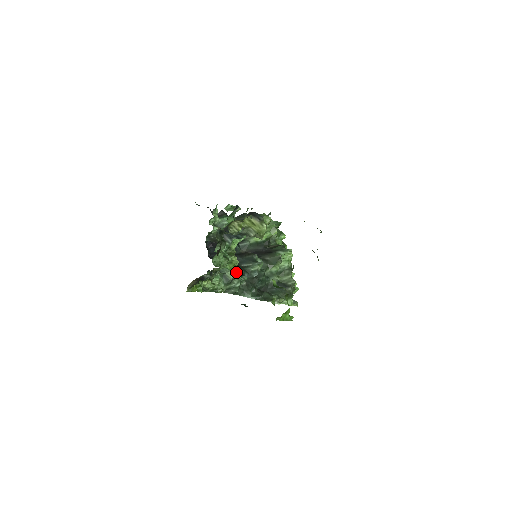
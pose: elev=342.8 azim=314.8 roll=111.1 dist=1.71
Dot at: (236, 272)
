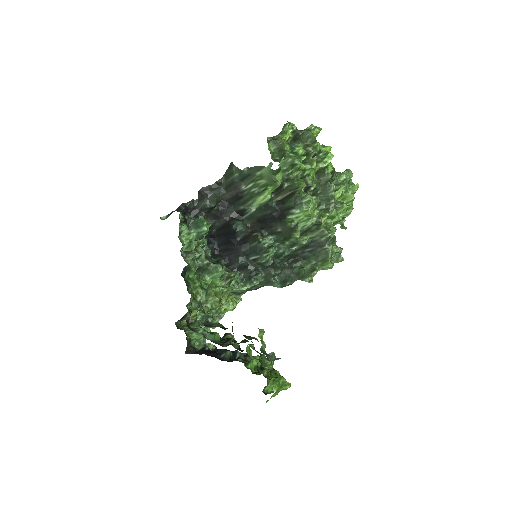
Dot at: occluded
